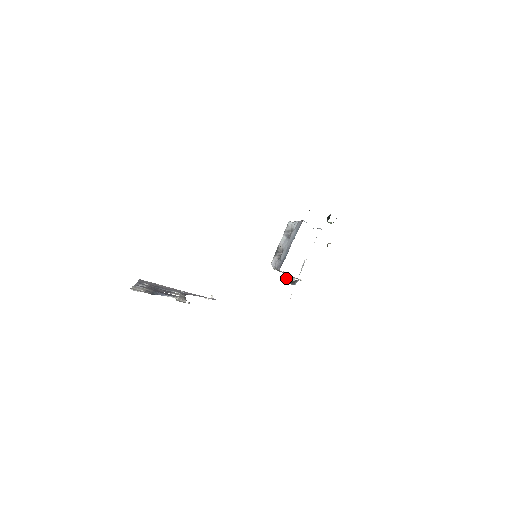
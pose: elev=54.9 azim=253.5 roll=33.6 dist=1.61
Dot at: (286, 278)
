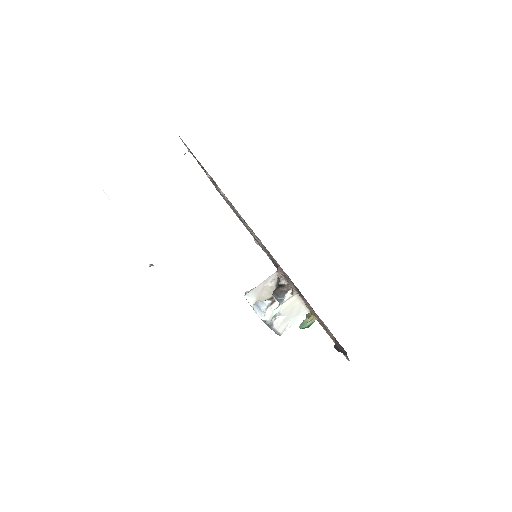
Dot at: (261, 301)
